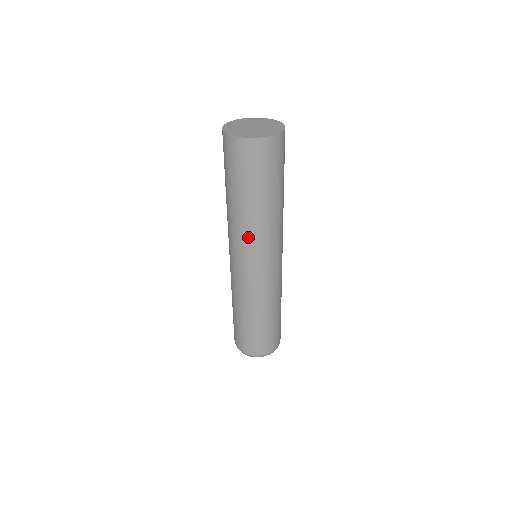
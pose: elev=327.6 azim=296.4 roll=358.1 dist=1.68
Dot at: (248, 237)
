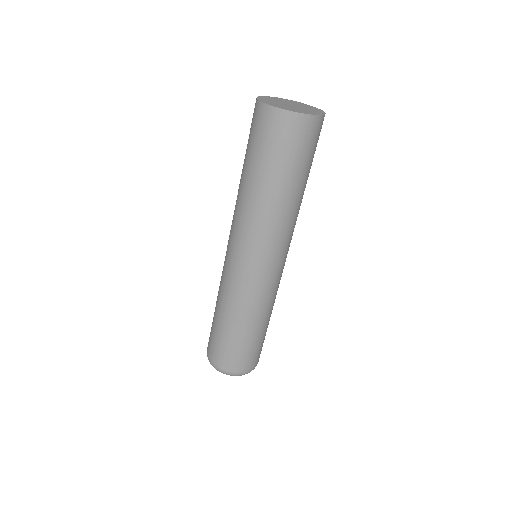
Dot at: (255, 227)
